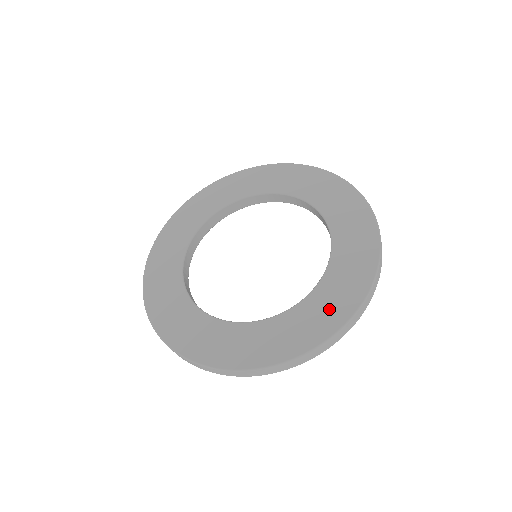
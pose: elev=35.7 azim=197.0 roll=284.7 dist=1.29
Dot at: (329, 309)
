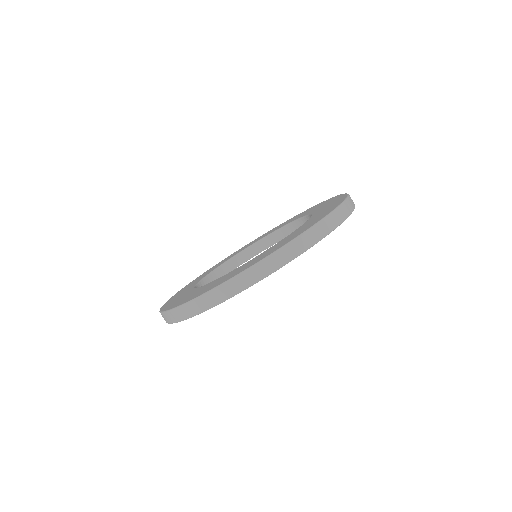
Dot at: (236, 272)
